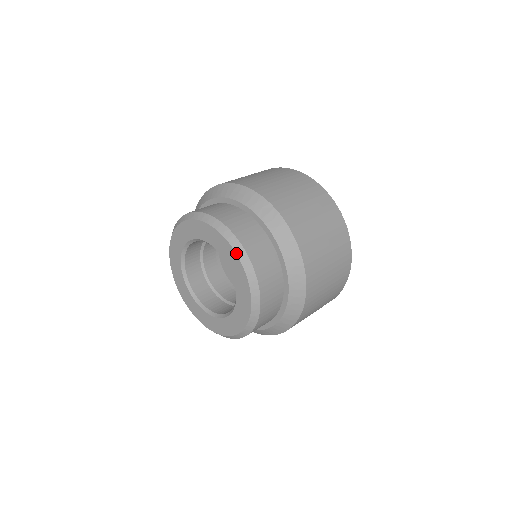
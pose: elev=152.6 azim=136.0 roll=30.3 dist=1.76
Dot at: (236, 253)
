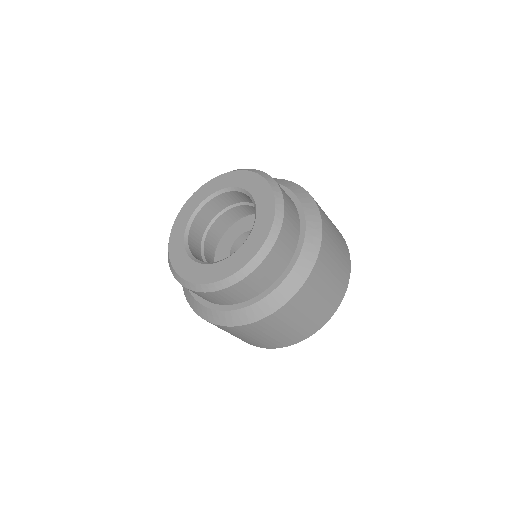
Dot at: (274, 217)
